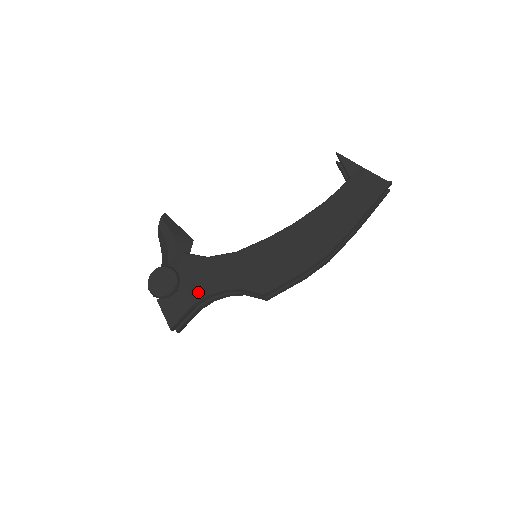
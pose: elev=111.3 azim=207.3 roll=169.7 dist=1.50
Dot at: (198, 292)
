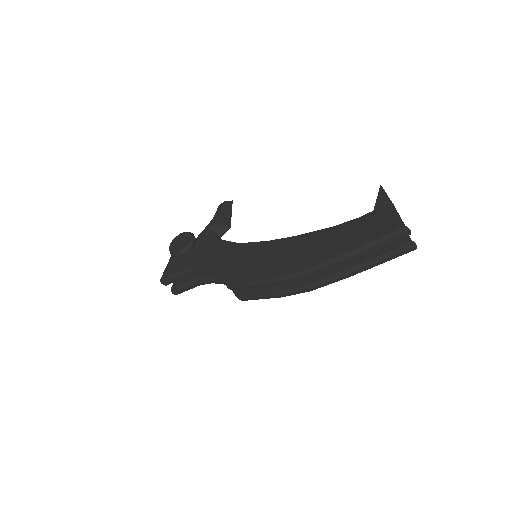
Dot at: (194, 262)
